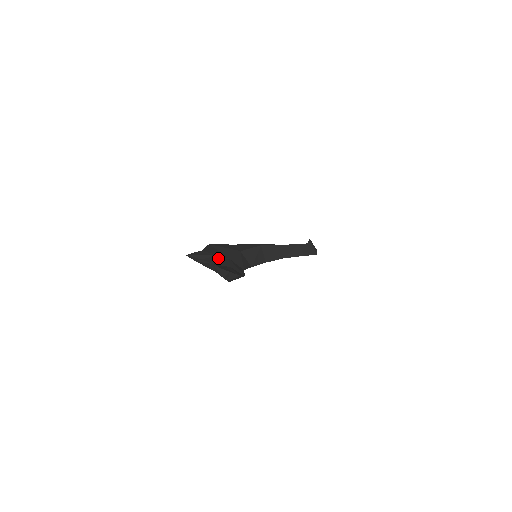
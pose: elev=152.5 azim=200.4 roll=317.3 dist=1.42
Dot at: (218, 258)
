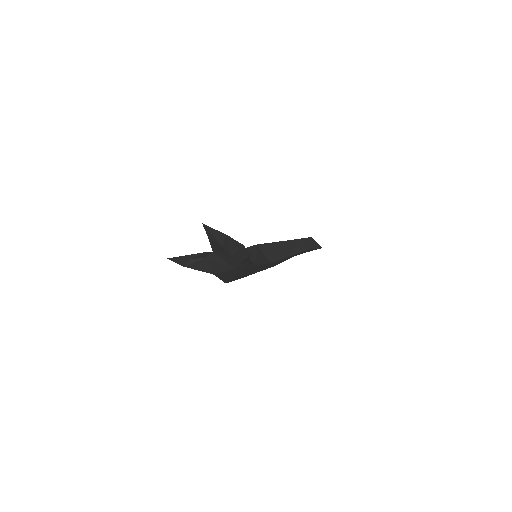
Dot at: occluded
